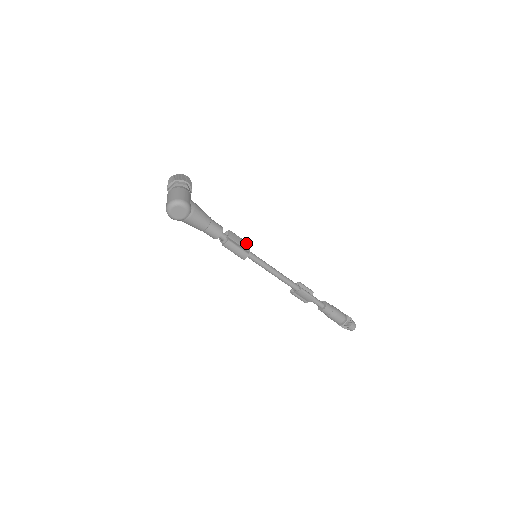
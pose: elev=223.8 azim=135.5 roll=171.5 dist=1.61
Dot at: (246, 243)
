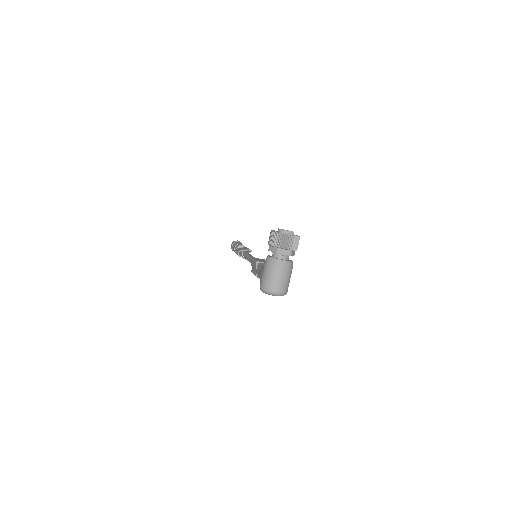
Dot at: occluded
